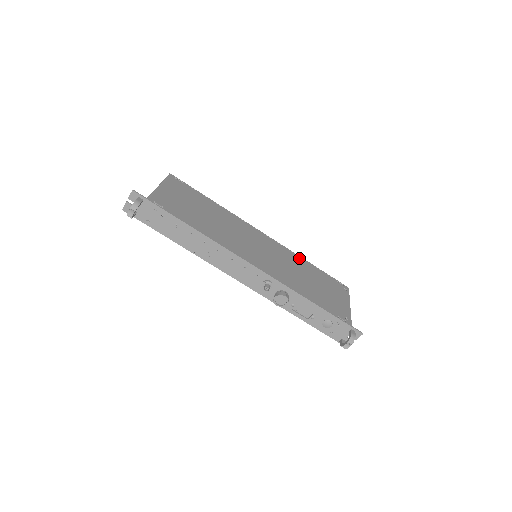
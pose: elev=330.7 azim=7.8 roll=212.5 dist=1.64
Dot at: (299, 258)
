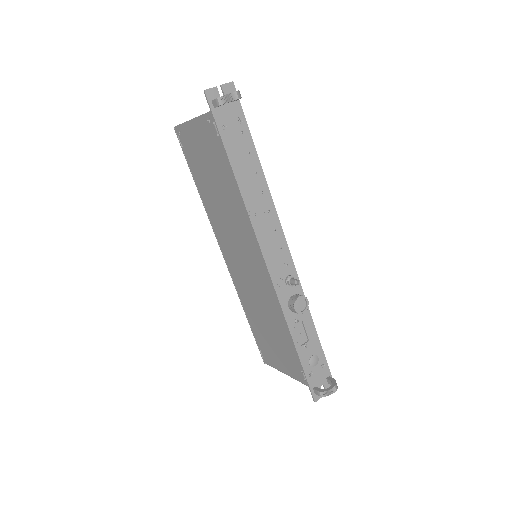
Dot at: occluded
